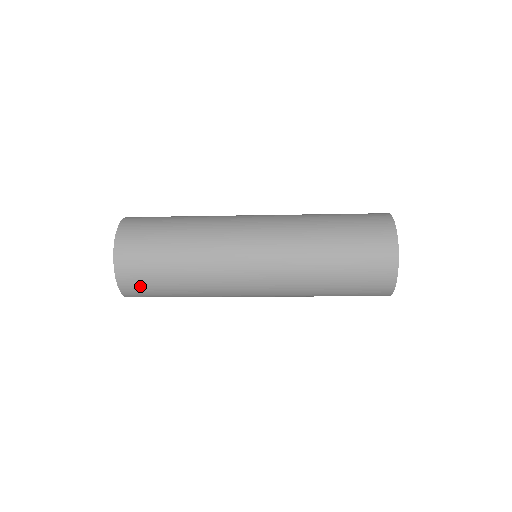
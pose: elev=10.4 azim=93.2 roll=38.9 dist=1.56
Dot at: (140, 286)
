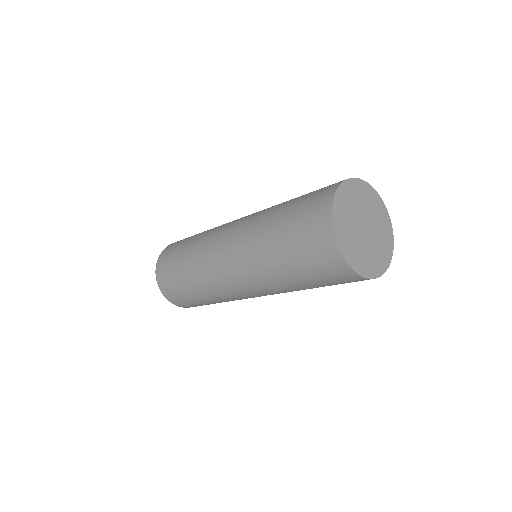
Dot at: (186, 304)
